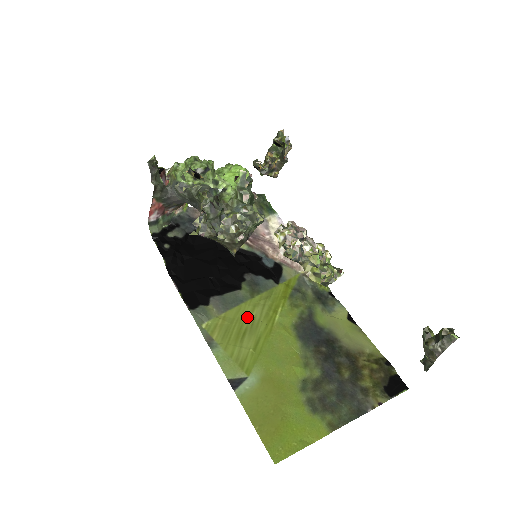
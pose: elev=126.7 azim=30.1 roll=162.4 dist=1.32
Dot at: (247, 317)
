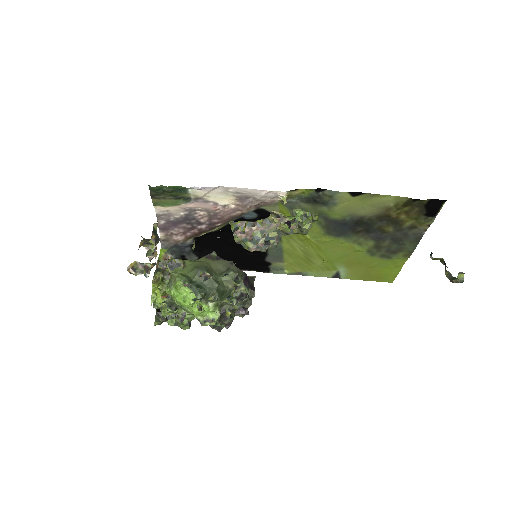
Dot at: (296, 253)
